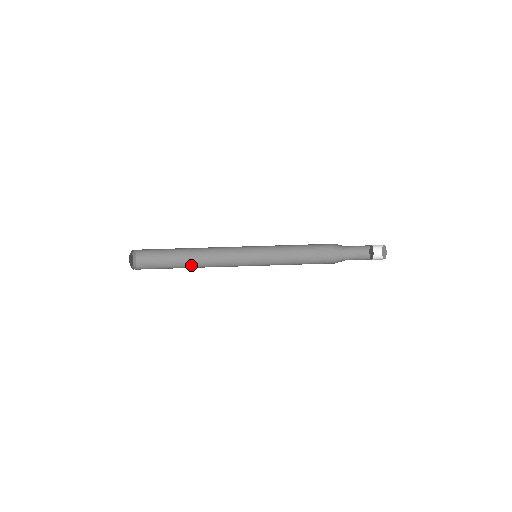
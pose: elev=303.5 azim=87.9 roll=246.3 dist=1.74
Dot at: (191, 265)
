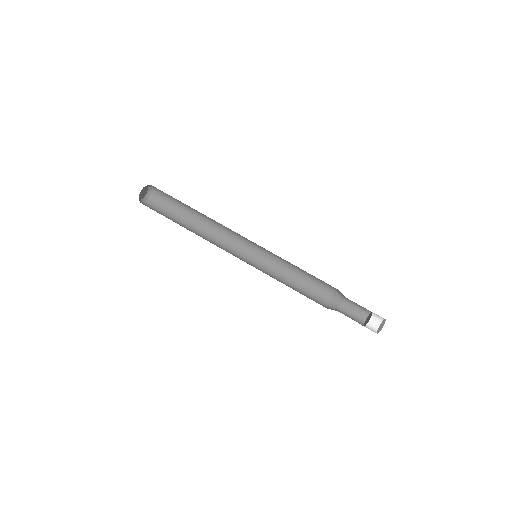
Dot at: (194, 229)
